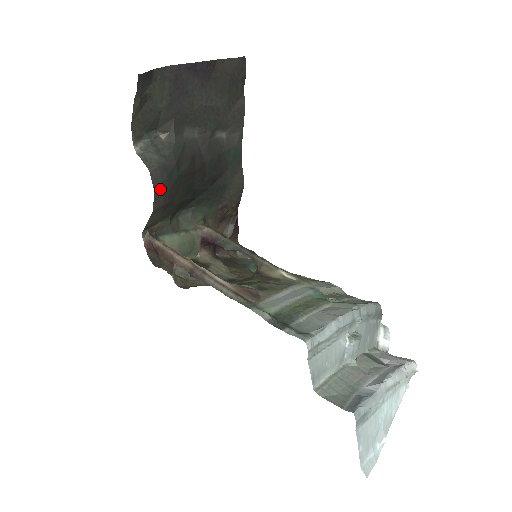
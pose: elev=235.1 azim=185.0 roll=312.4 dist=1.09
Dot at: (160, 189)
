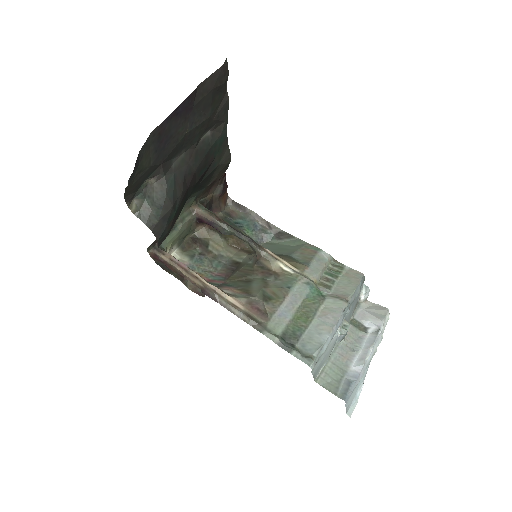
Dot at: (162, 235)
